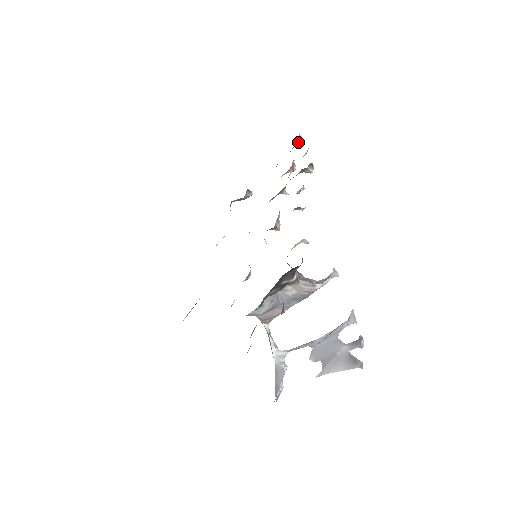
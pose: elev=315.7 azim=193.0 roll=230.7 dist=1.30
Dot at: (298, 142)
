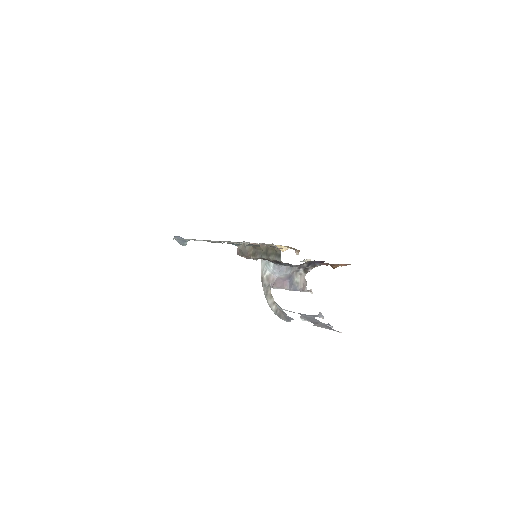
Dot at: occluded
